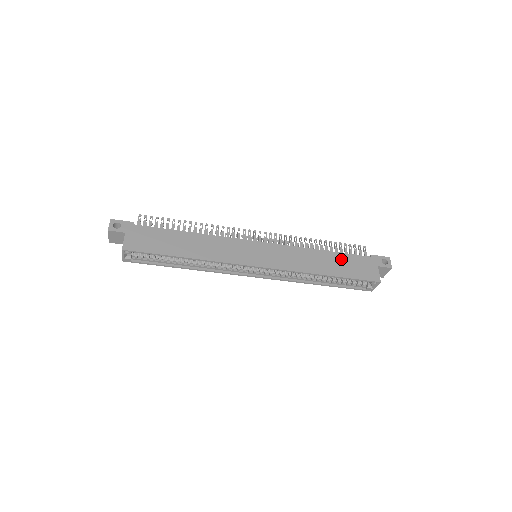
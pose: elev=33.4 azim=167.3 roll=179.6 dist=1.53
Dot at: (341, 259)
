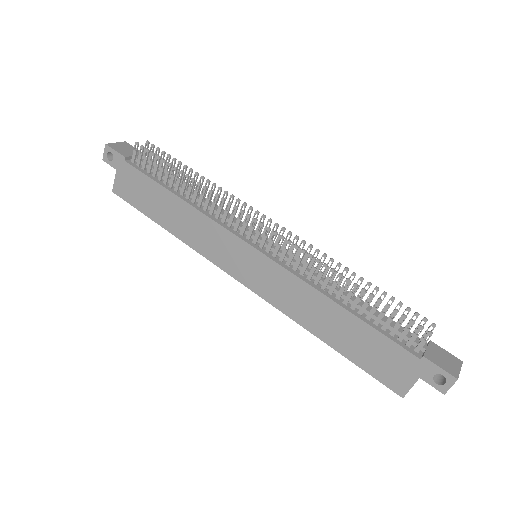
Dot at: (362, 334)
